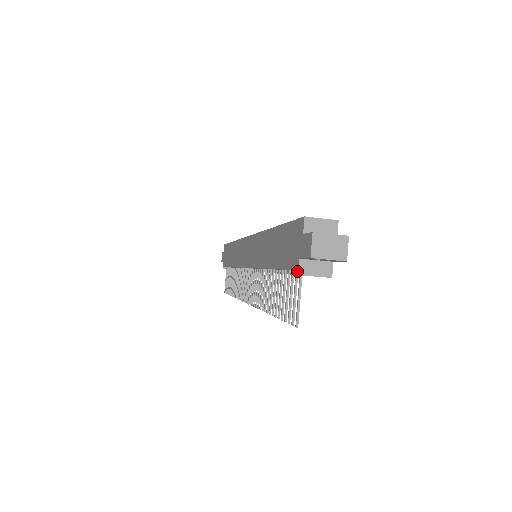
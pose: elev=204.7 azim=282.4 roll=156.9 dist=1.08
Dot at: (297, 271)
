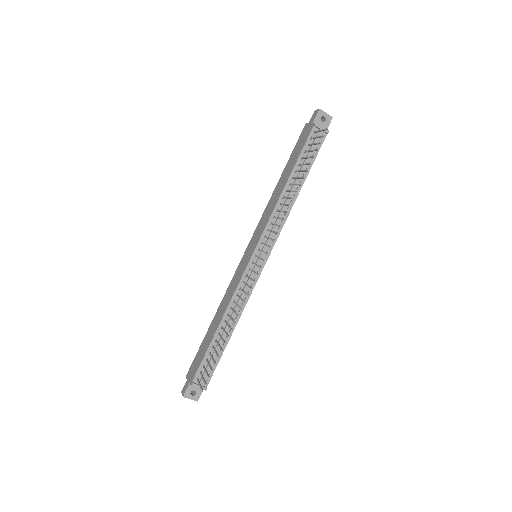
Dot at: (314, 124)
